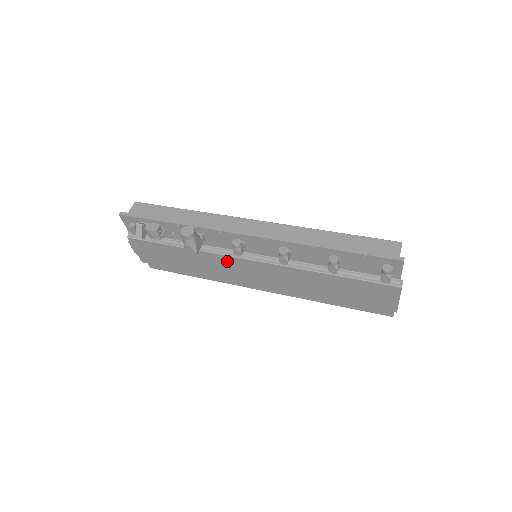
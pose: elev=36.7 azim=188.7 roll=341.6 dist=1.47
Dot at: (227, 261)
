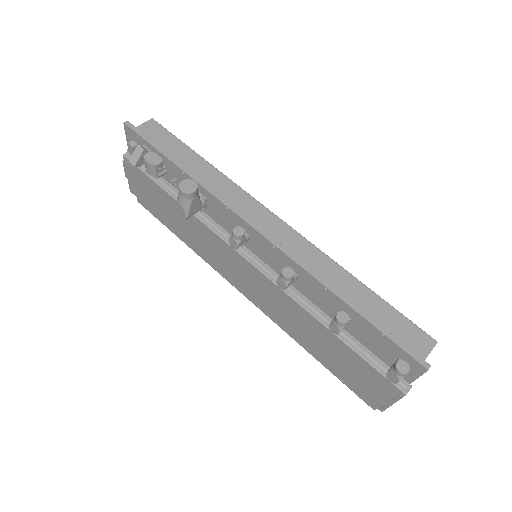
Dot at: (219, 244)
